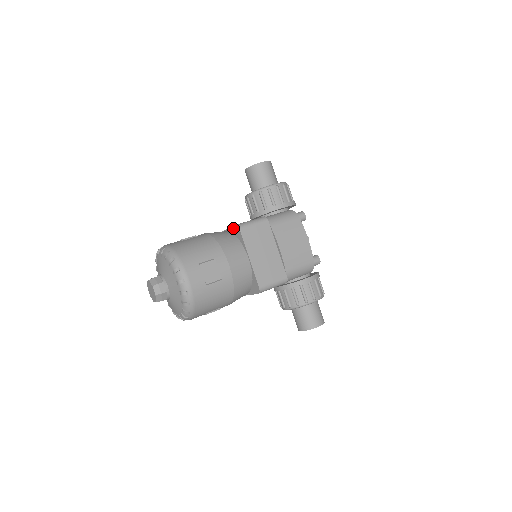
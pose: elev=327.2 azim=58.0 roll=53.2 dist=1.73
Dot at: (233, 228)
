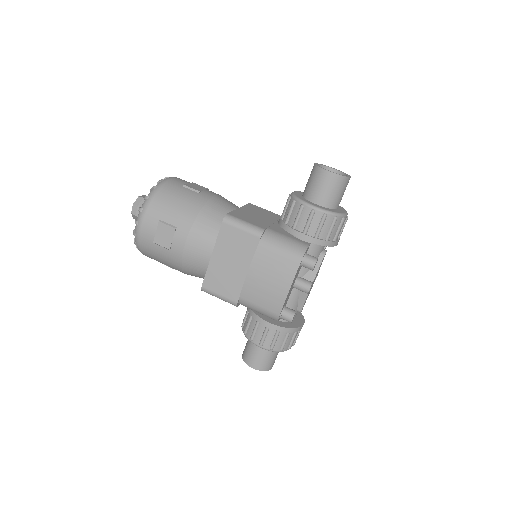
Dot at: occluded
